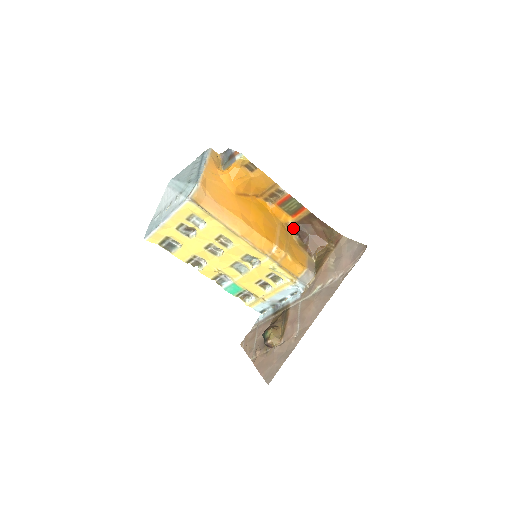
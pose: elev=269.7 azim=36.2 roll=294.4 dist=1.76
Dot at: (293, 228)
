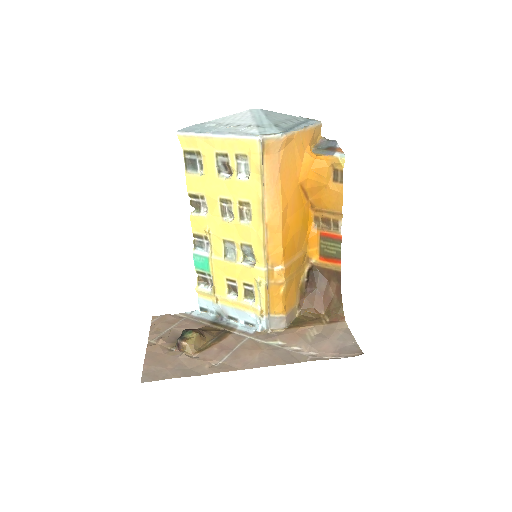
Dot at: (310, 268)
